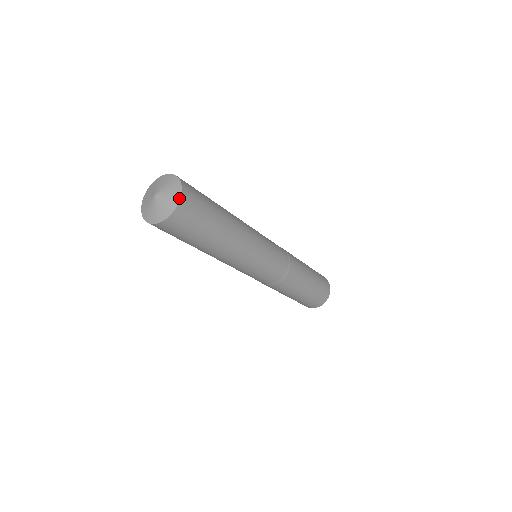
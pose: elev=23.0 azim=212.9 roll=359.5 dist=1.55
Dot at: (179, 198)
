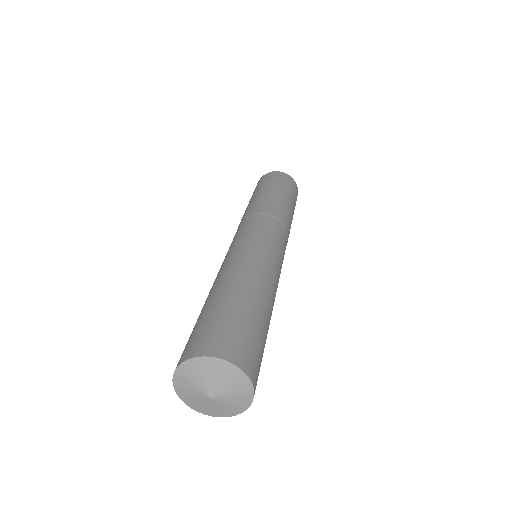
Dot at: (237, 414)
